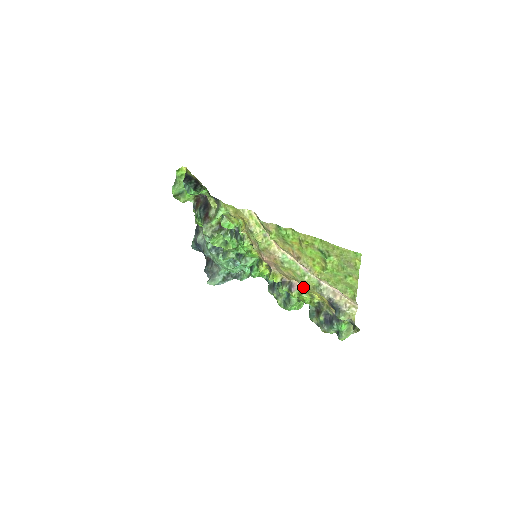
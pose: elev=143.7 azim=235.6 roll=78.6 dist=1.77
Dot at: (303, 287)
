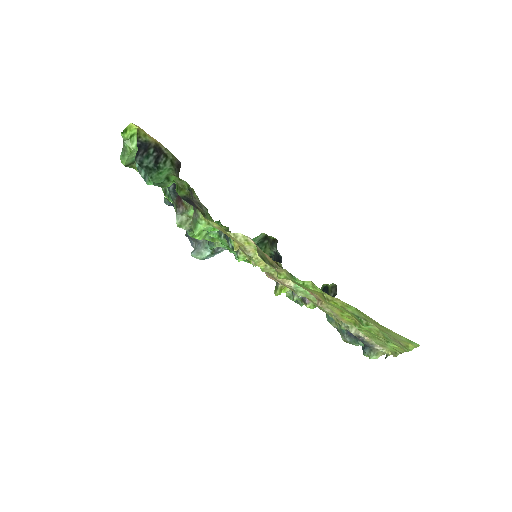
Dot at: occluded
